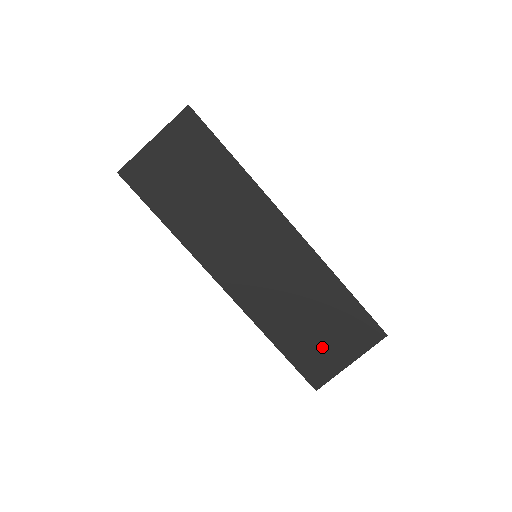
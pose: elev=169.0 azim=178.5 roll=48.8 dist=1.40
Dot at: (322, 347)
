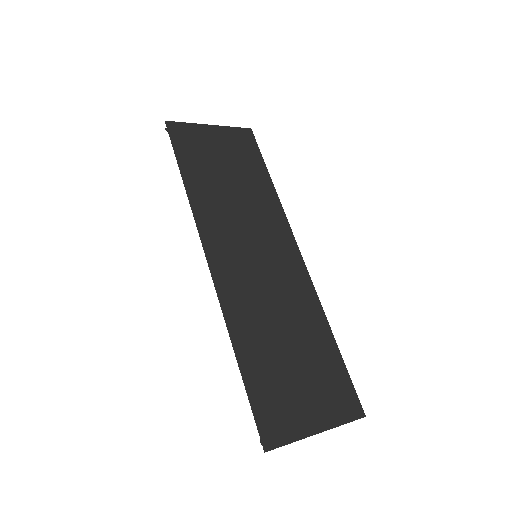
Dot at: (291, 391)
